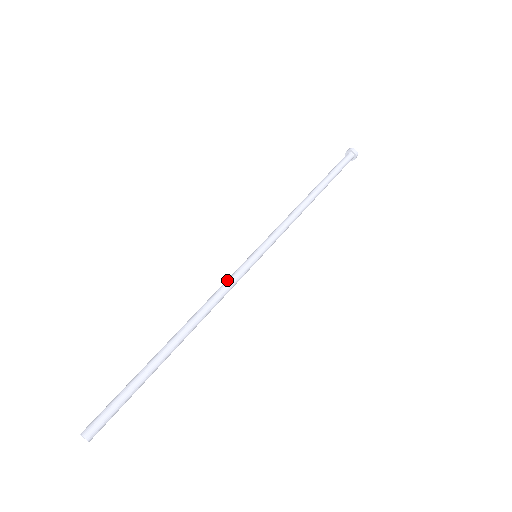
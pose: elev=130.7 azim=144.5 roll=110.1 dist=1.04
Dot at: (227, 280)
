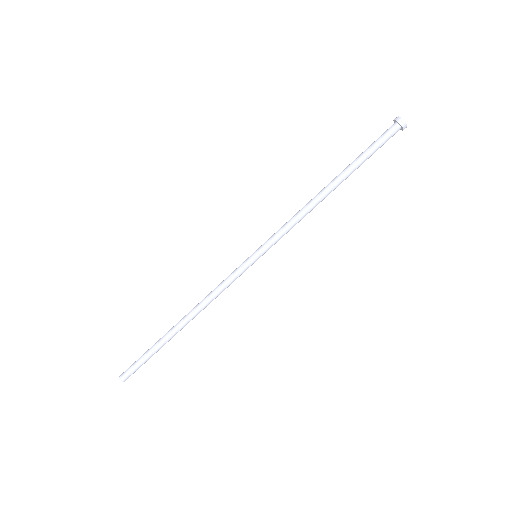
Dot at: (225, 279)
